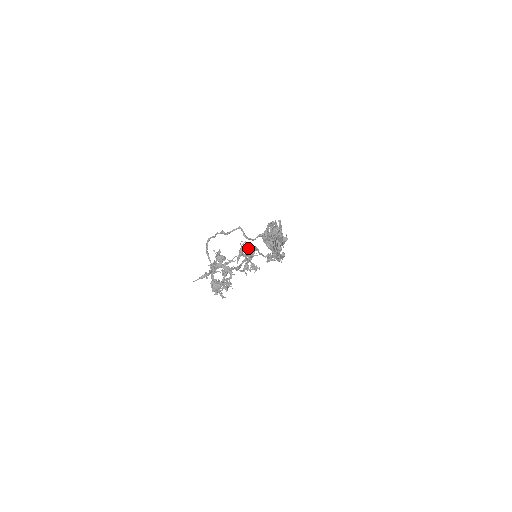
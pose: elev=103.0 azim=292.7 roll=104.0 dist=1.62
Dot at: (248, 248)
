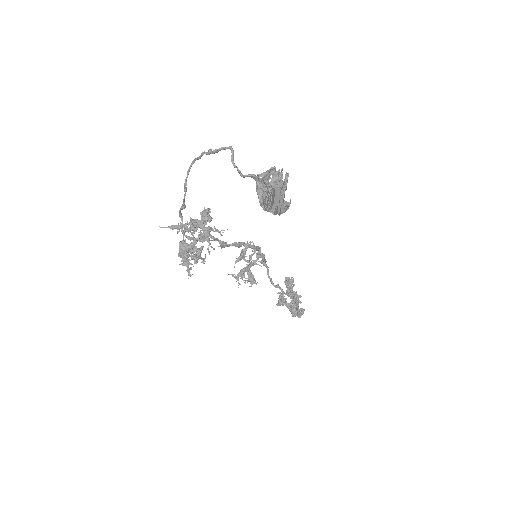
Dot at: (254, 252)
